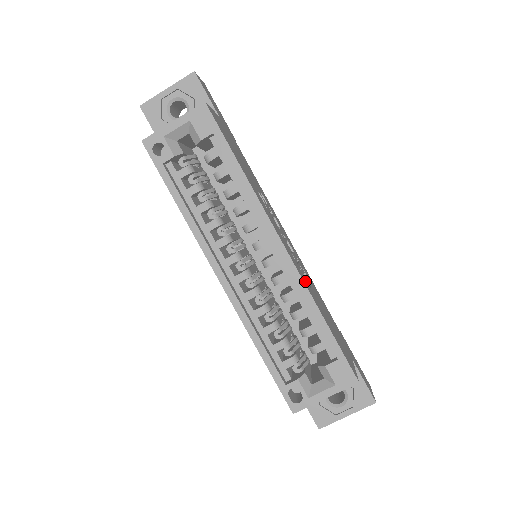
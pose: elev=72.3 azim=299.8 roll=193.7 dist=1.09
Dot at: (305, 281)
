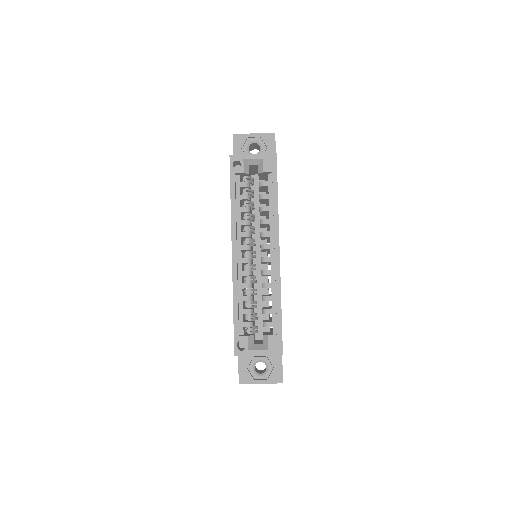
Dot at: occluded
